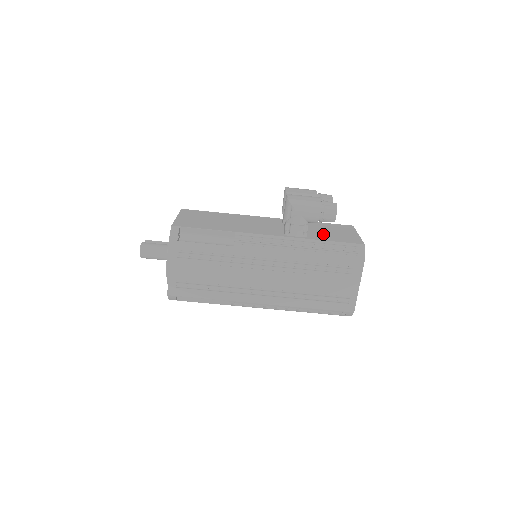
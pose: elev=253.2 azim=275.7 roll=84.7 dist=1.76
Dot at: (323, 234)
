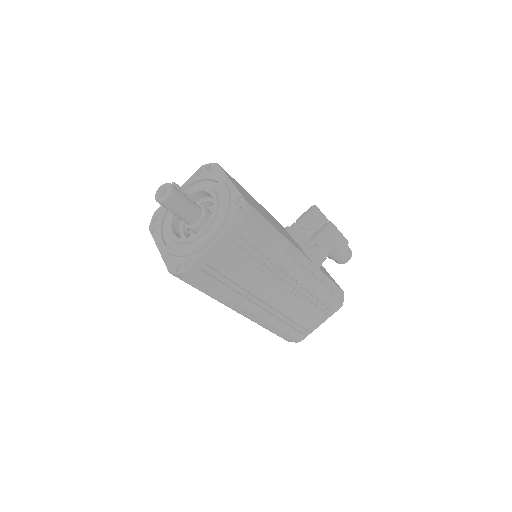
Dot at: occluded
